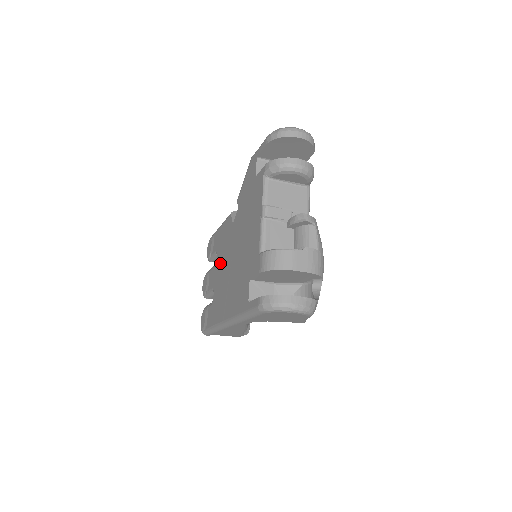
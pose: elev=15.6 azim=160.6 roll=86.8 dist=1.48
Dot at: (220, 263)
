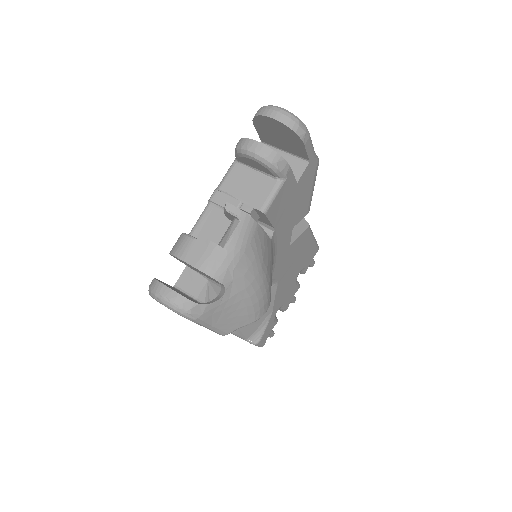
Dot at: occluded
